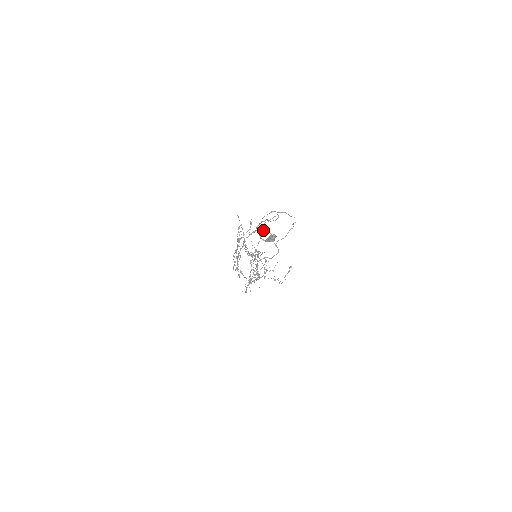
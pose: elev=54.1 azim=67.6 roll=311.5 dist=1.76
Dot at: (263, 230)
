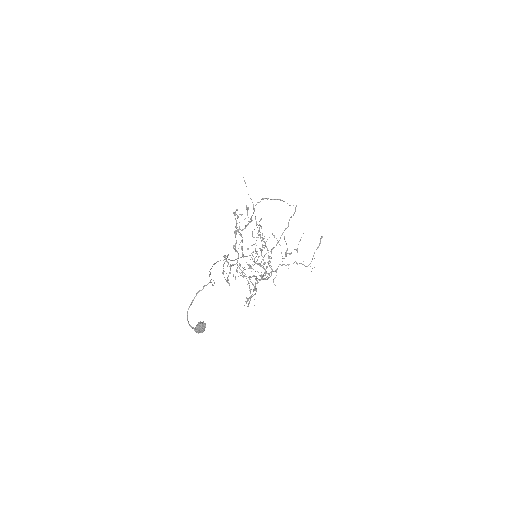
Dot at: (261, 219)
